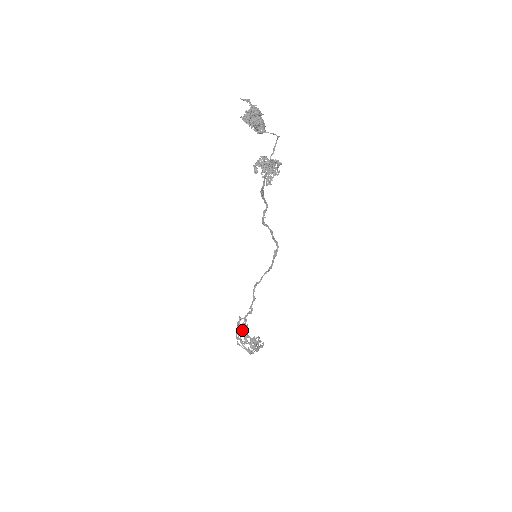
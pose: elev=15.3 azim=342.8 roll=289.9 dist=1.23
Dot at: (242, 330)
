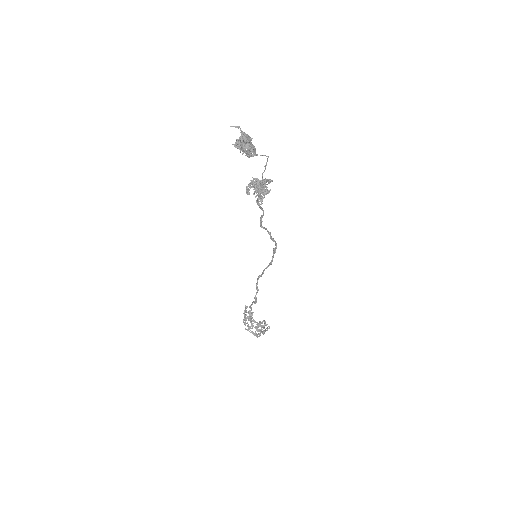
Dot at: (248, 317)
